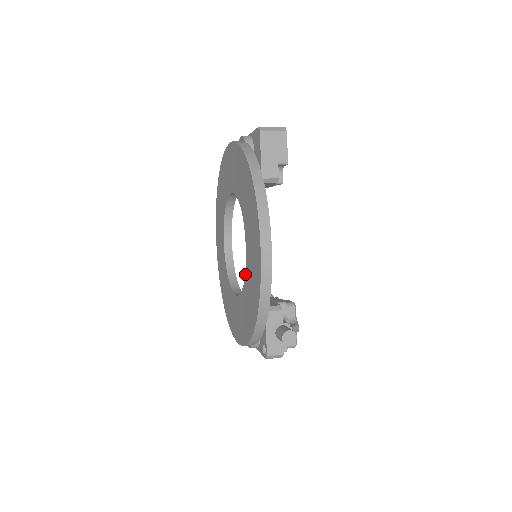
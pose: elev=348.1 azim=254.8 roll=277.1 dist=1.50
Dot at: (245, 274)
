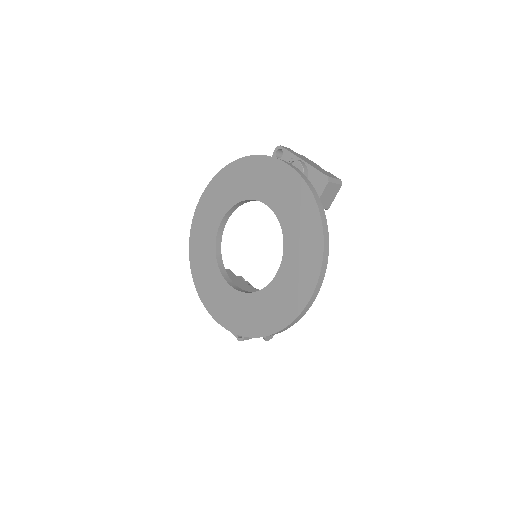
Dot at: (264, 289)
